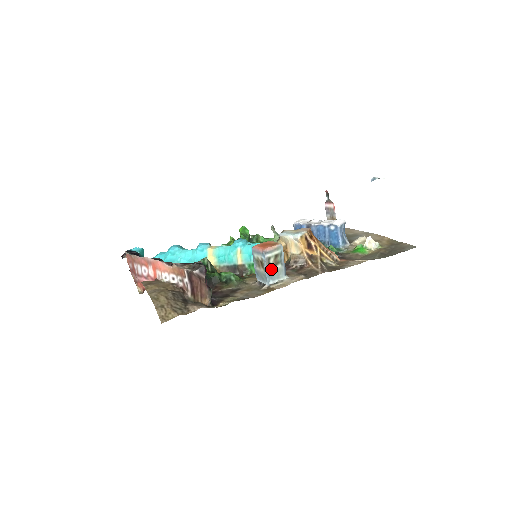
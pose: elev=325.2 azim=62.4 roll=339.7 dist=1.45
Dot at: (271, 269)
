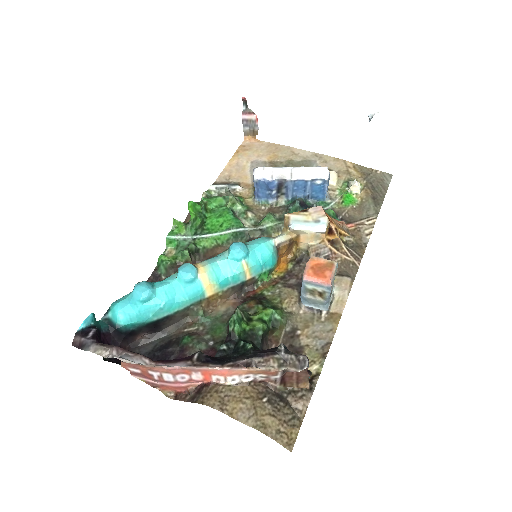
Dot at: occluded
